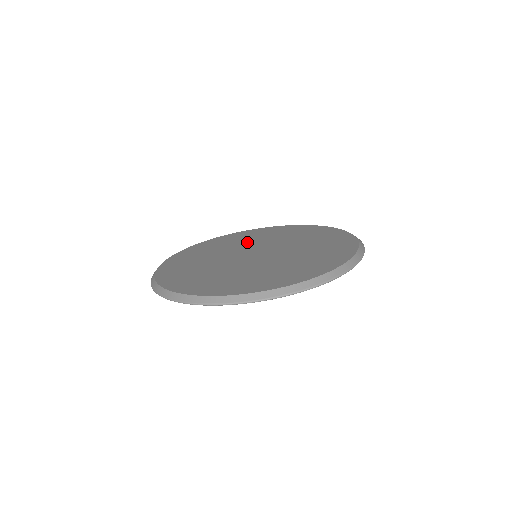
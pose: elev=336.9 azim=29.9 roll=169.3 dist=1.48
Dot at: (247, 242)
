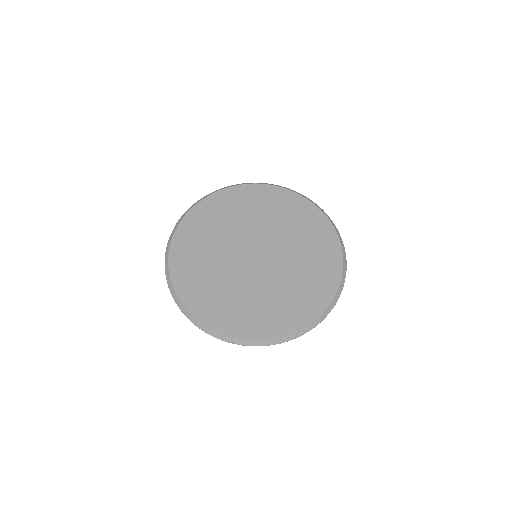
Dot at: (284, 231)
